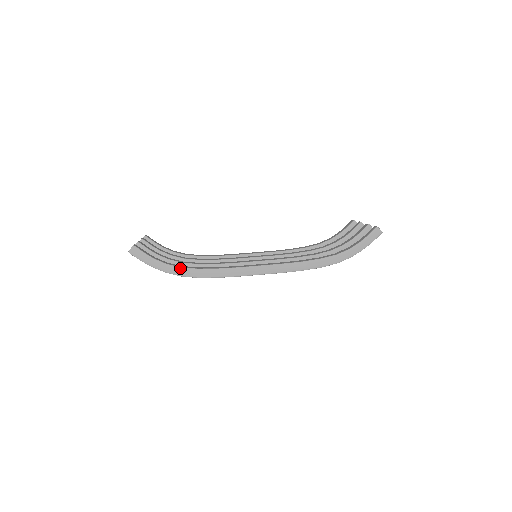
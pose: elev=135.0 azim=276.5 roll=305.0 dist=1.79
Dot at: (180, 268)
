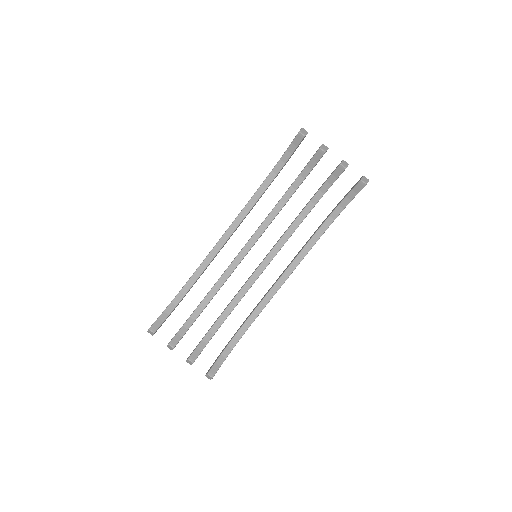
Dot at: occluded
